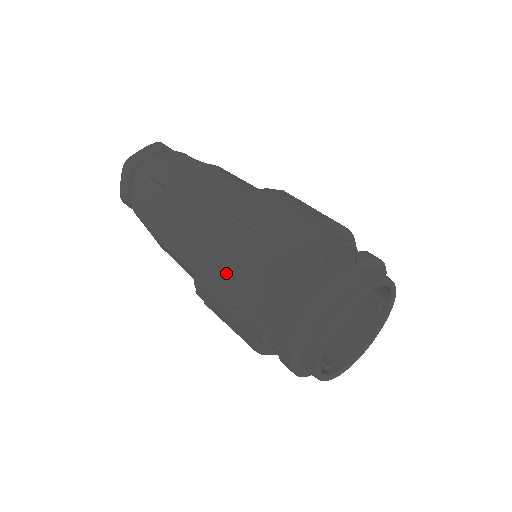
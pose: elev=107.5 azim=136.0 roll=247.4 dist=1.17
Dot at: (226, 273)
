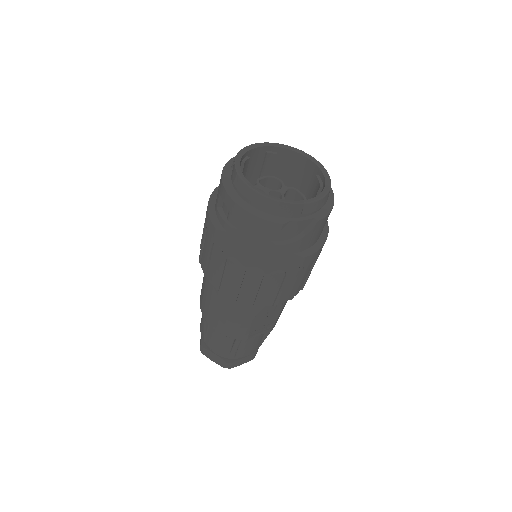
Dot at: occluded
